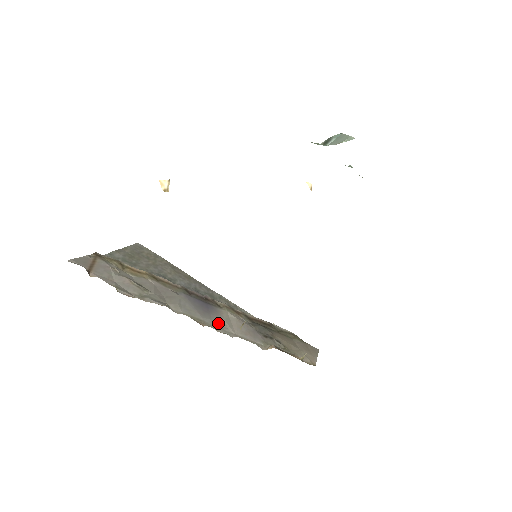
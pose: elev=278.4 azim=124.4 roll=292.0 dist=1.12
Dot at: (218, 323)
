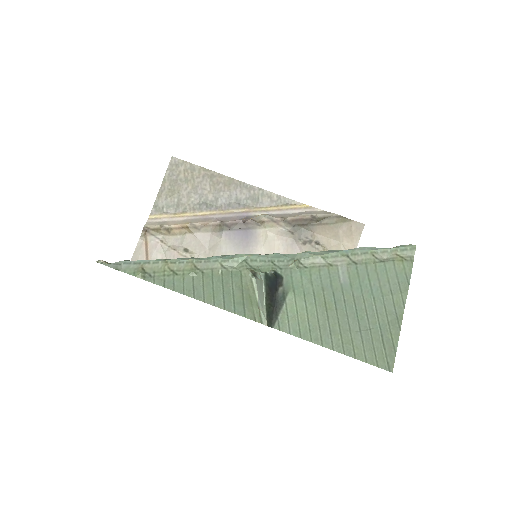
Dot at: occluded
